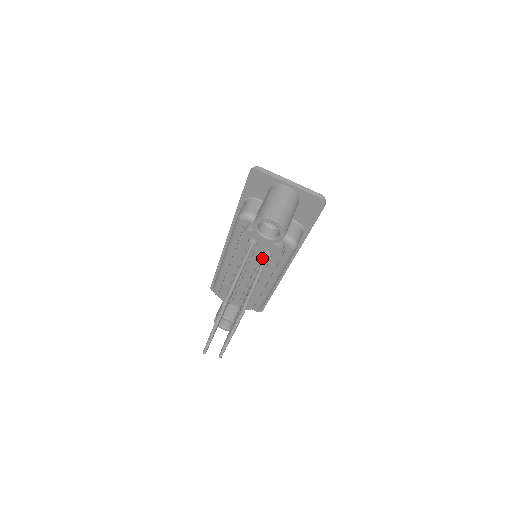
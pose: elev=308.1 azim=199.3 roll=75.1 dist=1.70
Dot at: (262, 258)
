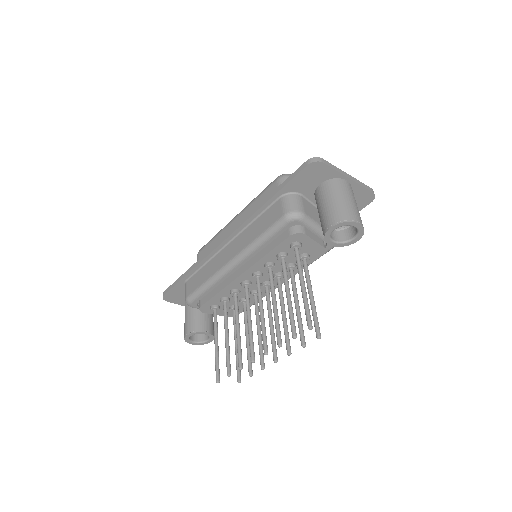
Dot at: (294, 261)
